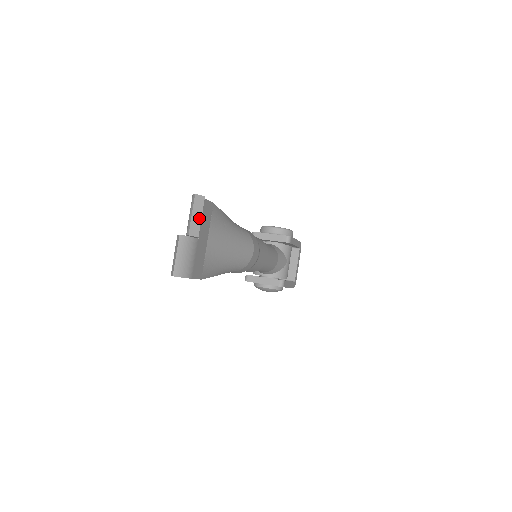
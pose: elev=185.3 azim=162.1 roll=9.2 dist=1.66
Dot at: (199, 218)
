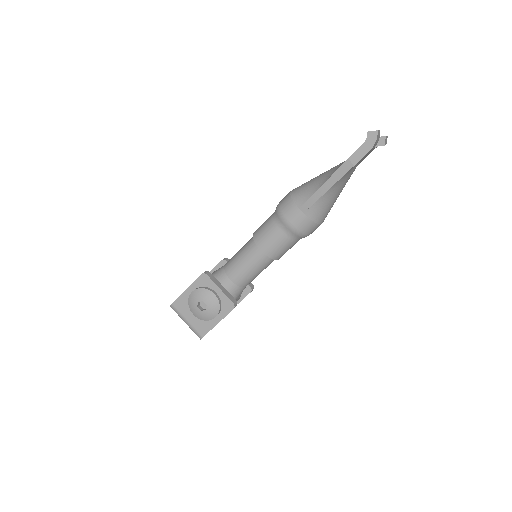
Dot at: occluded
